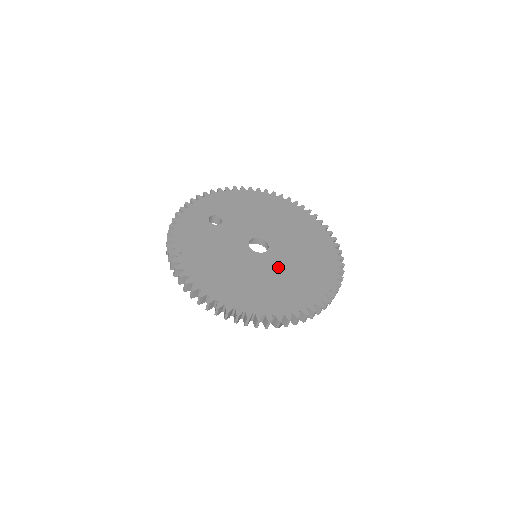
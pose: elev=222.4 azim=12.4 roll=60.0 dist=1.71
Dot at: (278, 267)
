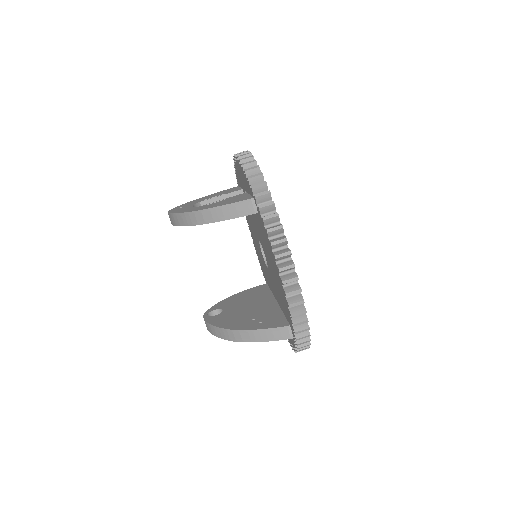
Dot at: occluded
